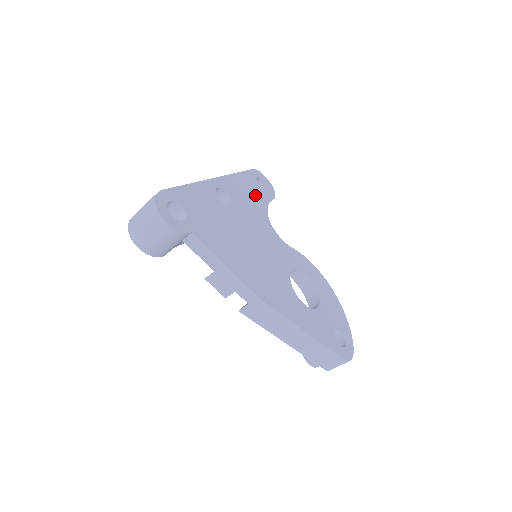
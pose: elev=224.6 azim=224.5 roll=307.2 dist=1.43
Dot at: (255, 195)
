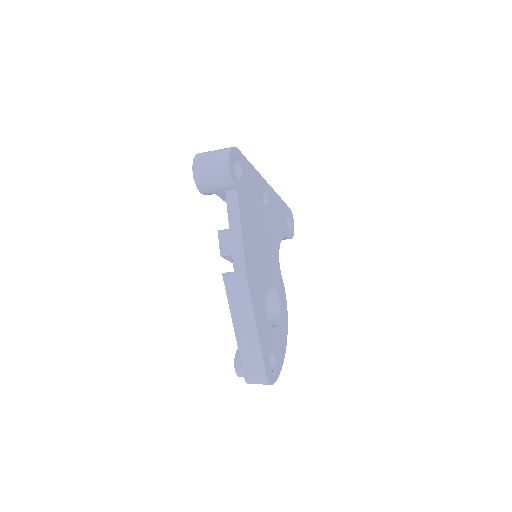
Dot at: (282, 222)
